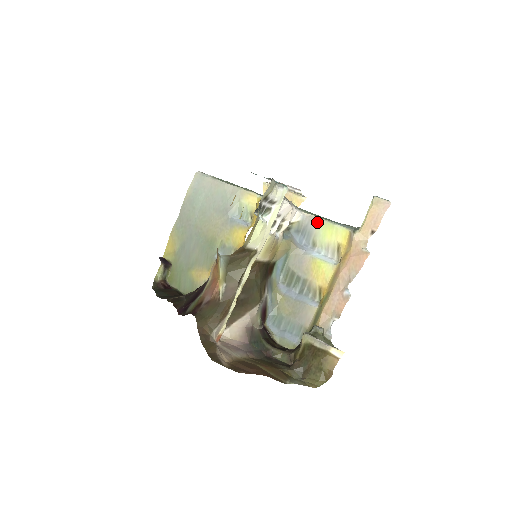
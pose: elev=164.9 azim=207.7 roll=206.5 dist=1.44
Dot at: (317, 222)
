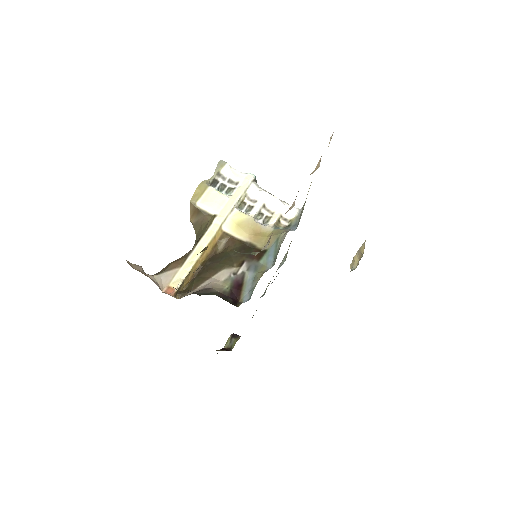
Dot at: (304, 203)
